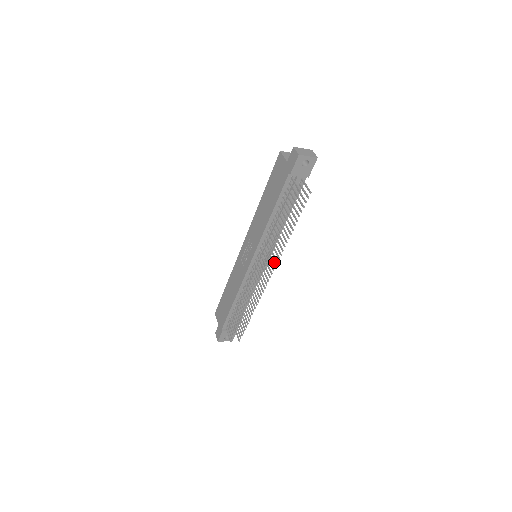
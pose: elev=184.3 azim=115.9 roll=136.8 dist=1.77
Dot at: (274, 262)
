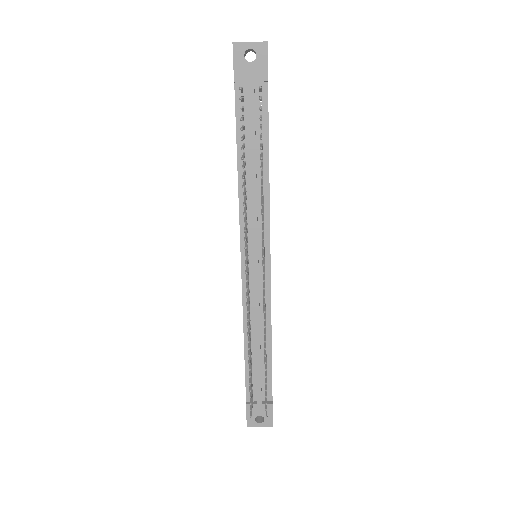
Dot at: (263, 244)
